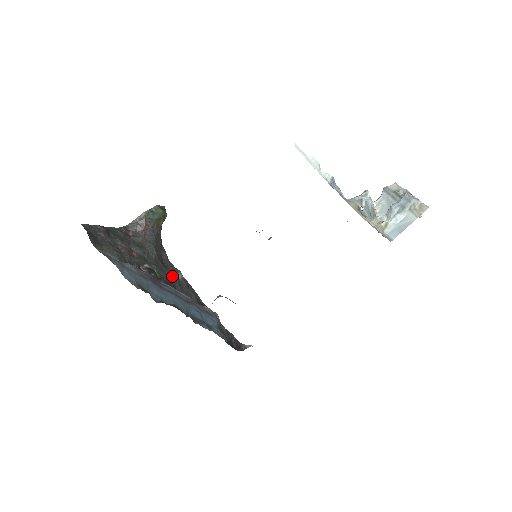
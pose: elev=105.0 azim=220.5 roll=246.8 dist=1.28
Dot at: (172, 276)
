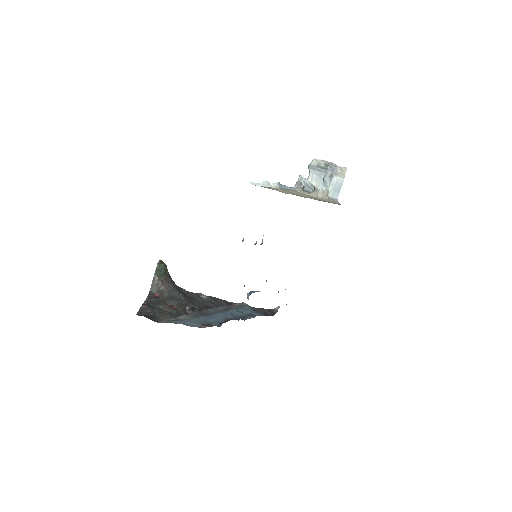
Dot at: (202, 301)
